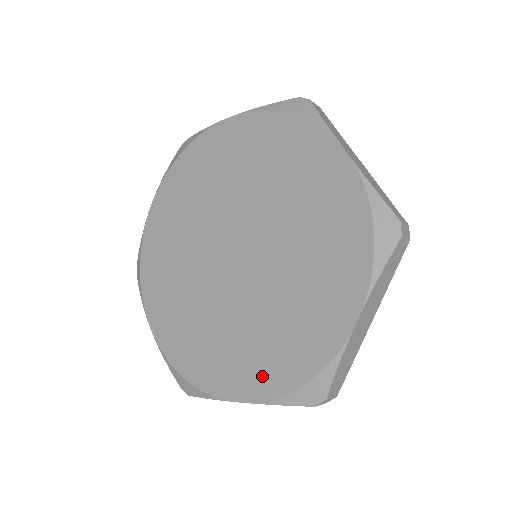
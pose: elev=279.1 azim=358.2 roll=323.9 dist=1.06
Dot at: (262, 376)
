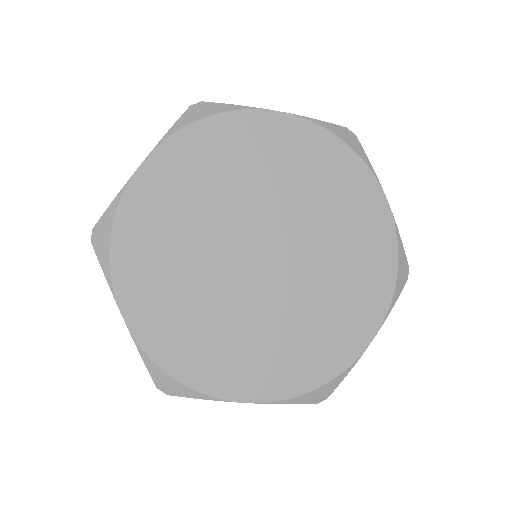
Dot at: (278, 379)
